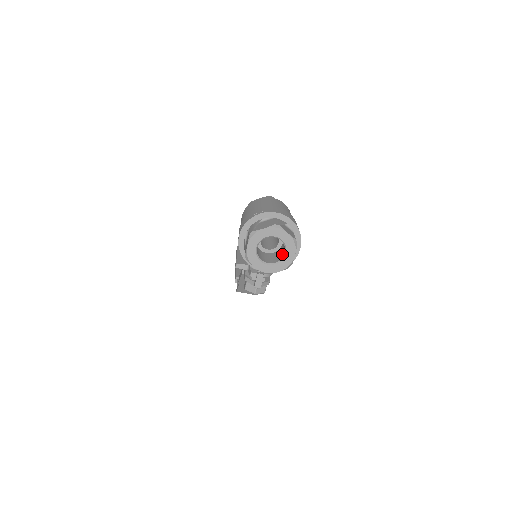
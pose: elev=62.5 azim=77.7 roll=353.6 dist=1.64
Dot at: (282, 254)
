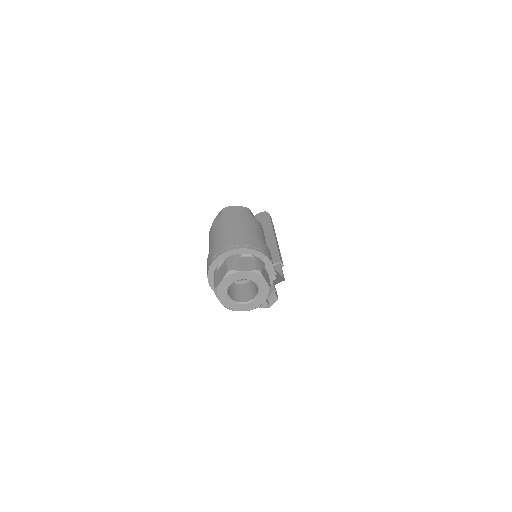
Dot at: occluded
